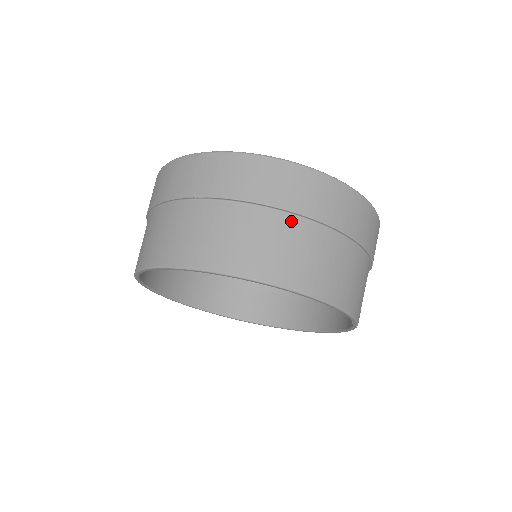
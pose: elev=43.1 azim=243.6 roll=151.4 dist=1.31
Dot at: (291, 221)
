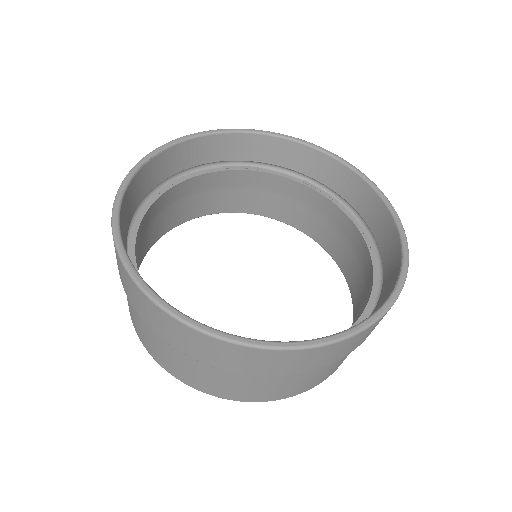
Dot at: (253, 376)
